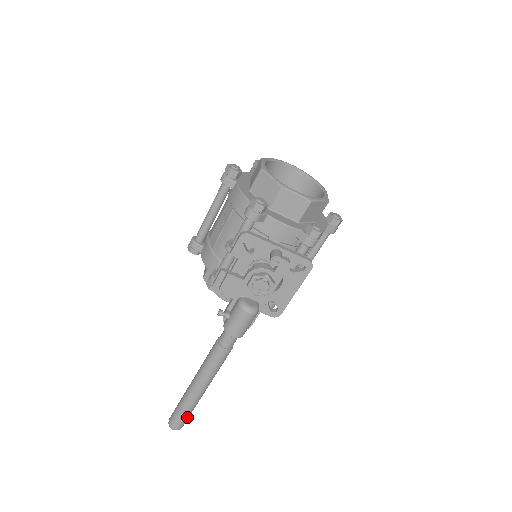
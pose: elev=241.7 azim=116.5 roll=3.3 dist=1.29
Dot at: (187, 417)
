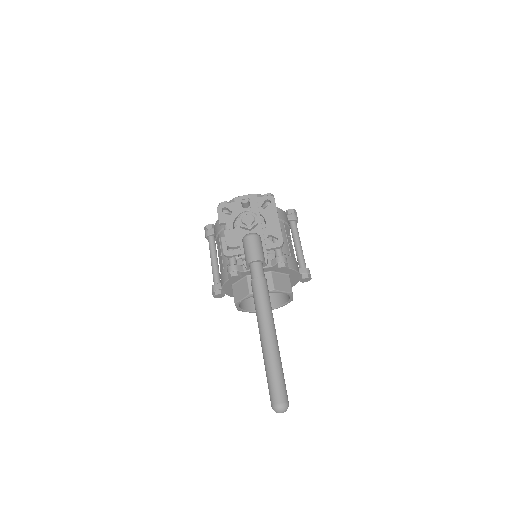
Dot at: (281, 380)
